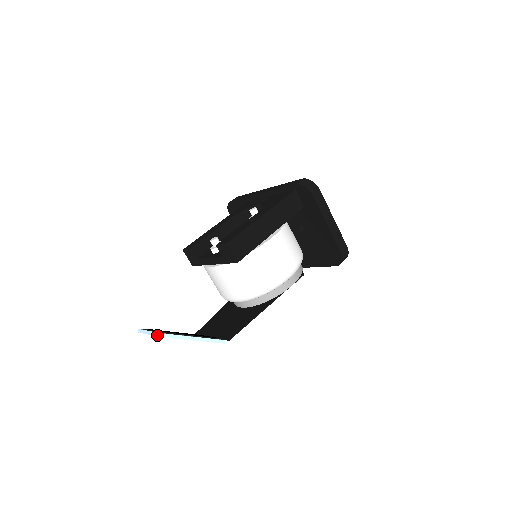
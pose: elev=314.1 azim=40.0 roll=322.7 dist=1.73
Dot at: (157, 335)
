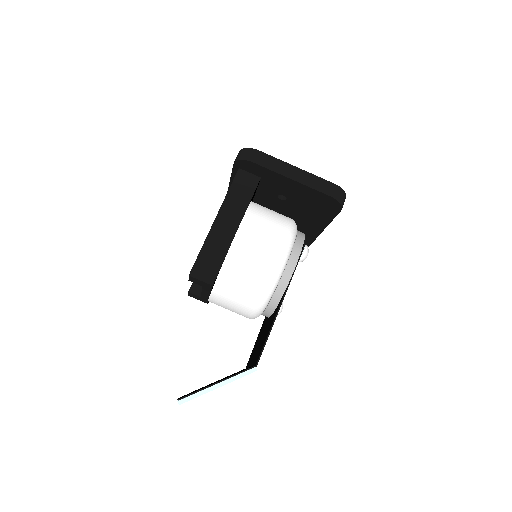
Dot at: occluded
